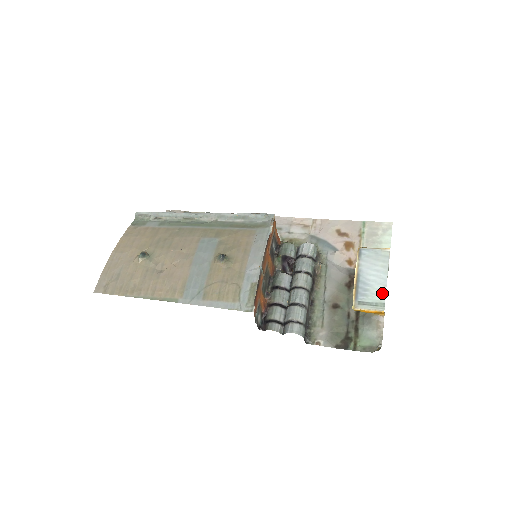
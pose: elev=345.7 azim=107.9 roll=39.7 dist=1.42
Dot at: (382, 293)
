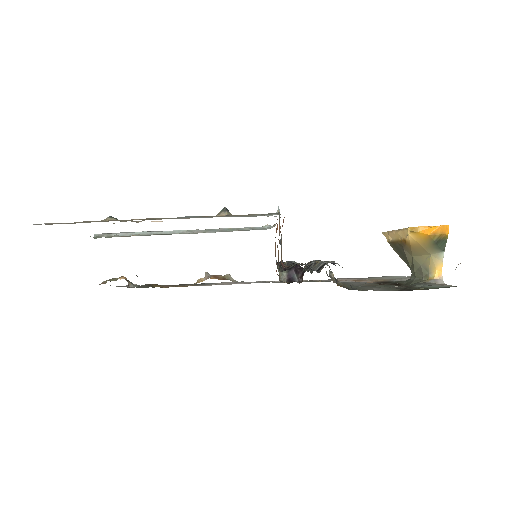
Dot at: occluded
